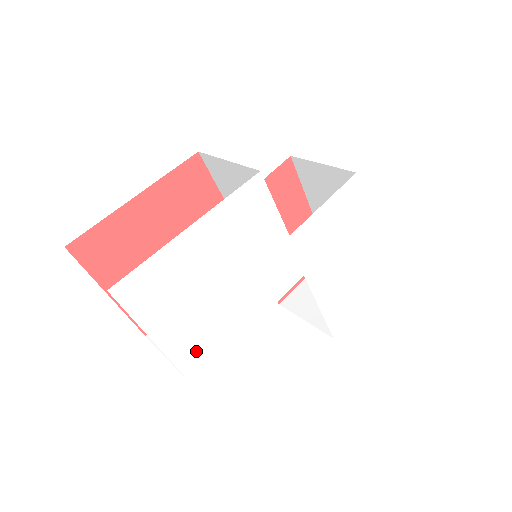
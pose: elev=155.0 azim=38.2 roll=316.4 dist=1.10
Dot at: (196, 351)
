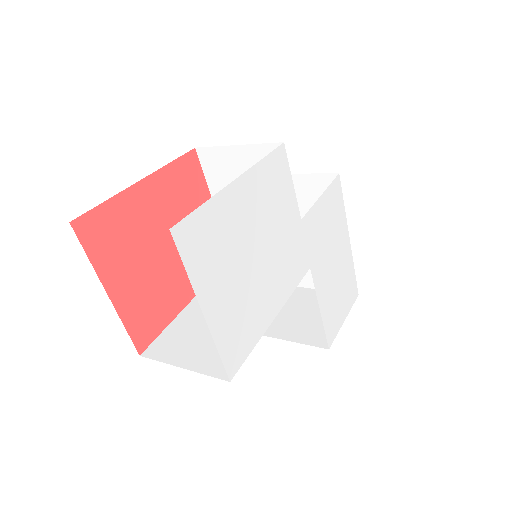
Dot at: (234, 335)
